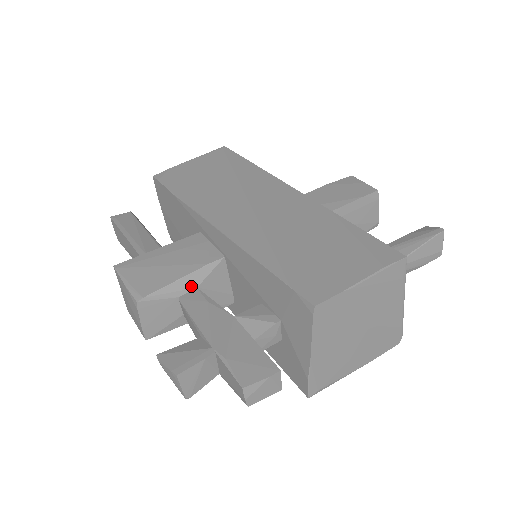
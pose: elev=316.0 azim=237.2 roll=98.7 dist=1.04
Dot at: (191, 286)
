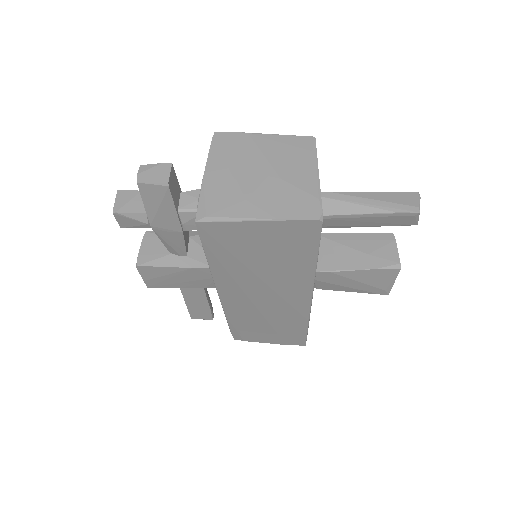
Dot at: occluded
